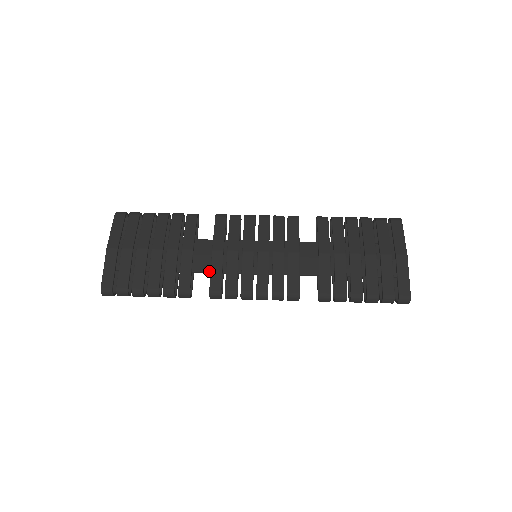
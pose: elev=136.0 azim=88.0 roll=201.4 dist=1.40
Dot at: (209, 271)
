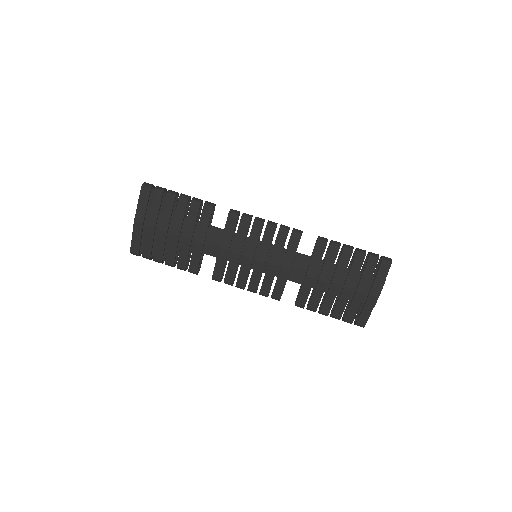
Dot at: (216, 257)
